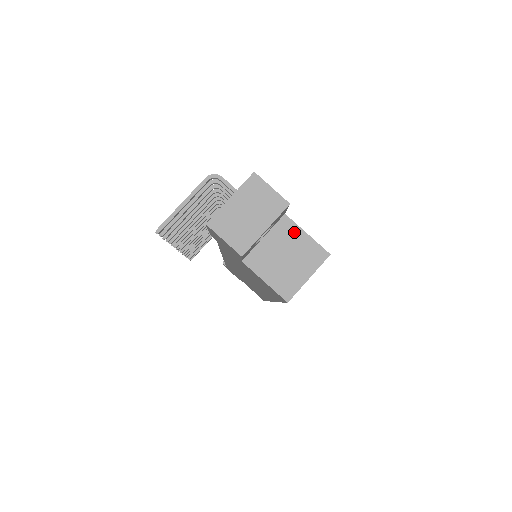
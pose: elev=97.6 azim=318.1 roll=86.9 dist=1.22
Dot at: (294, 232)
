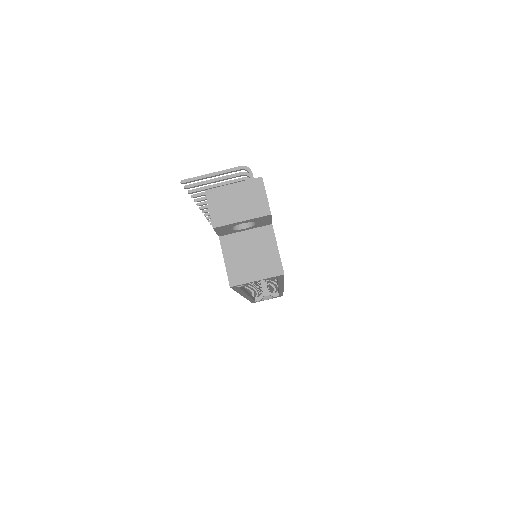
Dot at: (270, 241)
